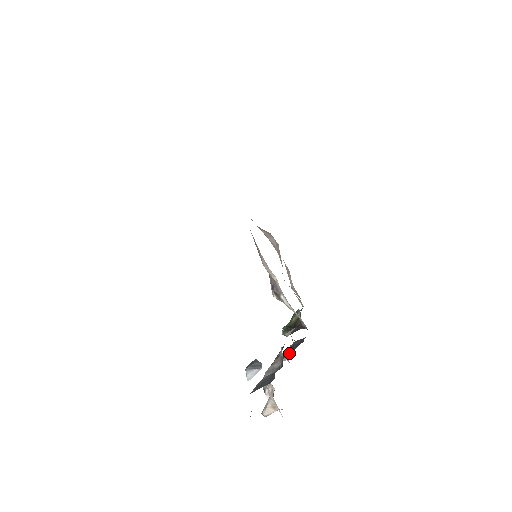
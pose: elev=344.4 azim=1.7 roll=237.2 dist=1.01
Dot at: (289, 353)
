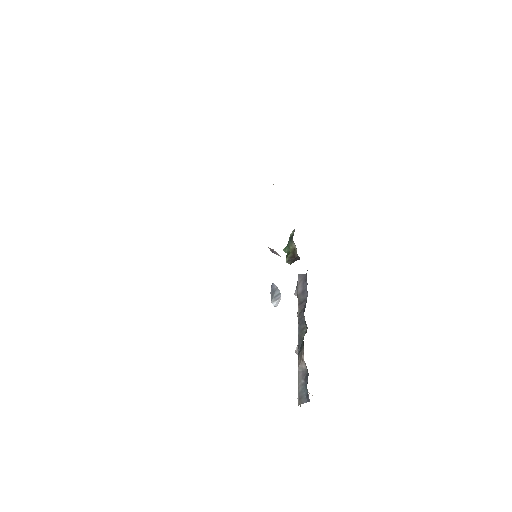
Dot at: (304, 330)
